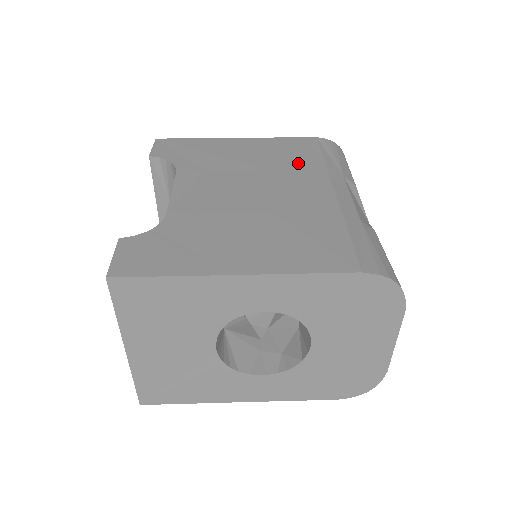
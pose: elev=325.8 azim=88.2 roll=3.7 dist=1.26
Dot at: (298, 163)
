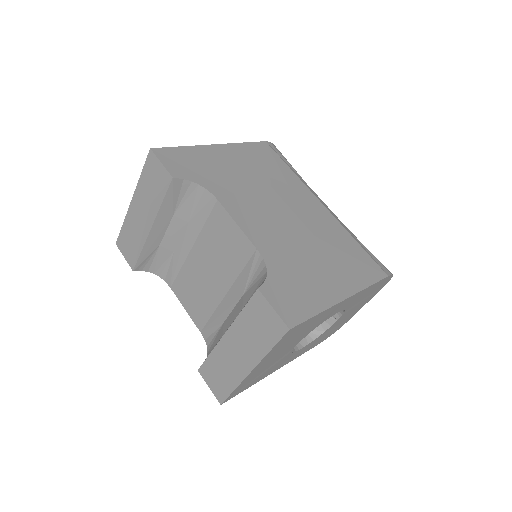
Dot at: (282, 176)
